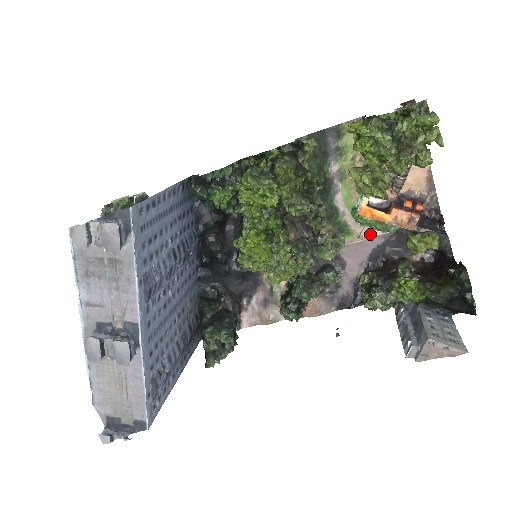
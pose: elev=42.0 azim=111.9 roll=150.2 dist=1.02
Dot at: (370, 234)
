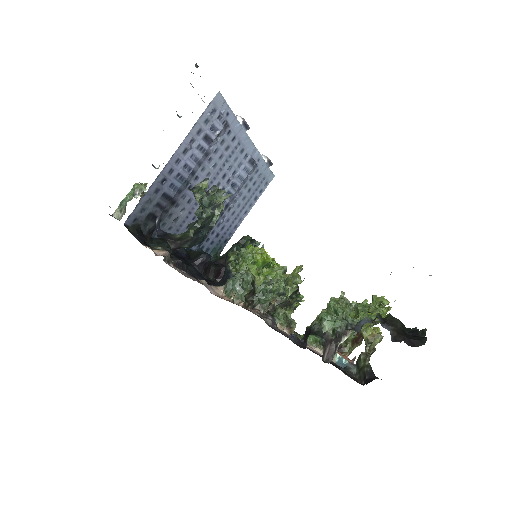
Dot at: (311, 348)
